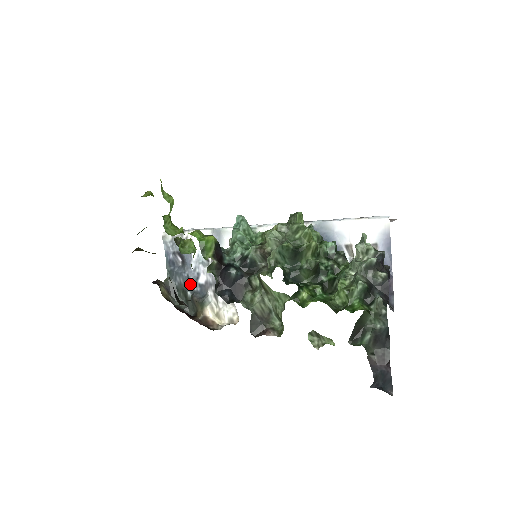
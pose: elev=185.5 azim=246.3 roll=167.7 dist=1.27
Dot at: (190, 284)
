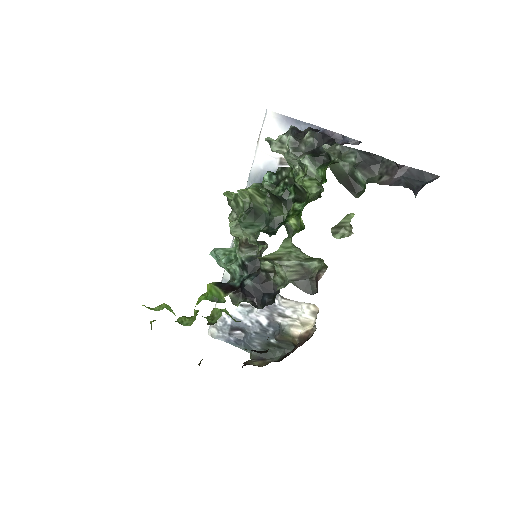
Dot at: (264, 335)
